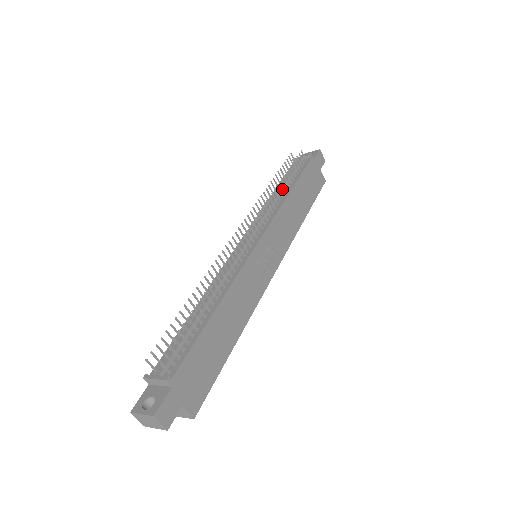
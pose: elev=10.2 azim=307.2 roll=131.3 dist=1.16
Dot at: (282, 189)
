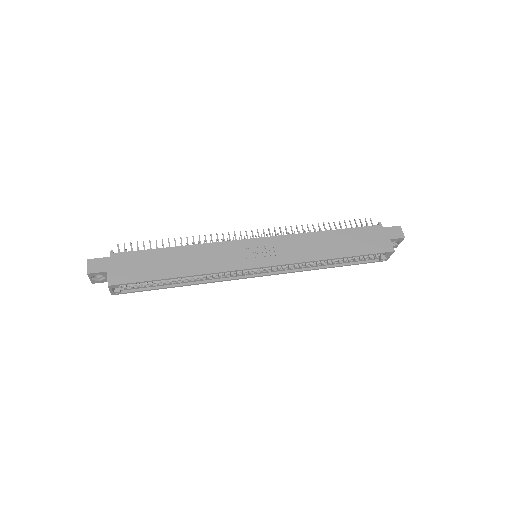
Dot at: (319, 229)
